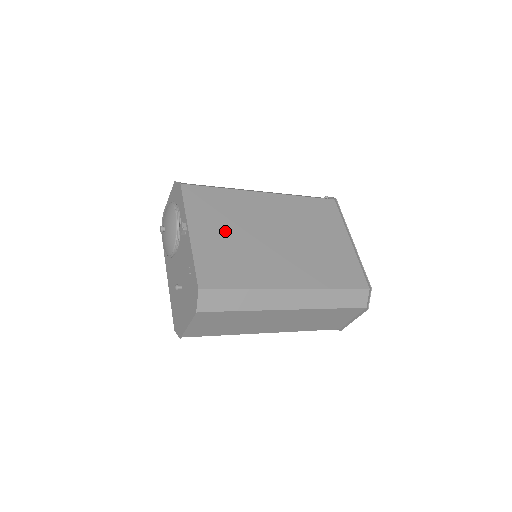
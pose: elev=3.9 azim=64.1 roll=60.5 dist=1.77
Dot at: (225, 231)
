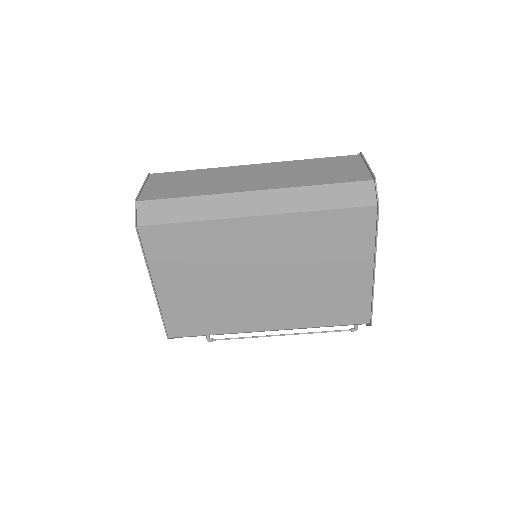
Dot at: occluded
